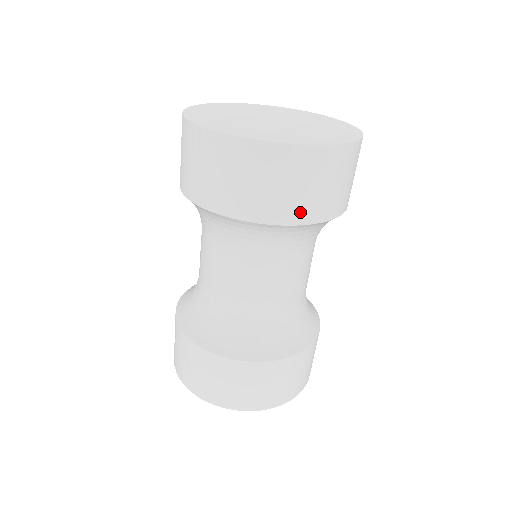
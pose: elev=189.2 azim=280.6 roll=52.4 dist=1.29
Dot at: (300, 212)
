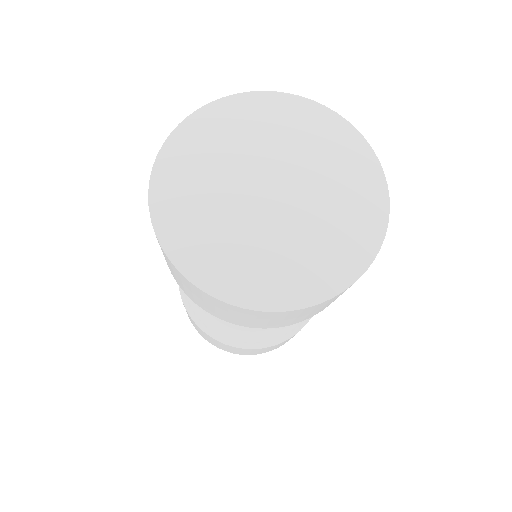
Dot at: (286, 324)
